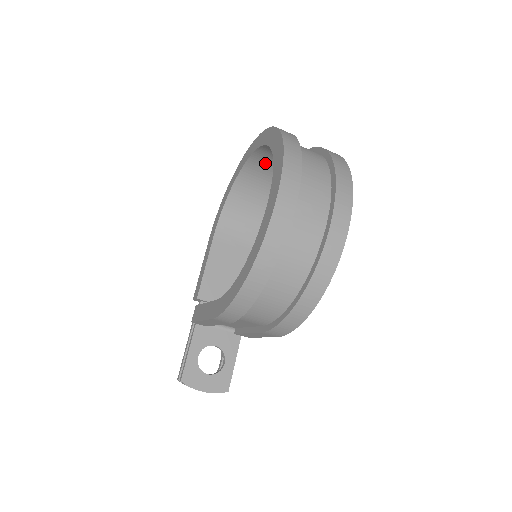
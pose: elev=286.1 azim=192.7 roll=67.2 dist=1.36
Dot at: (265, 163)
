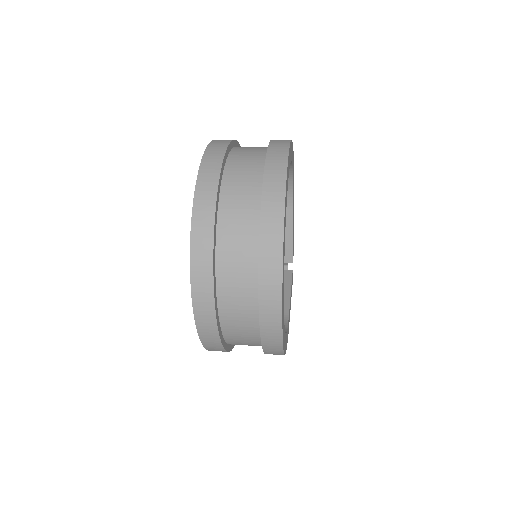
Dot at: occluded
